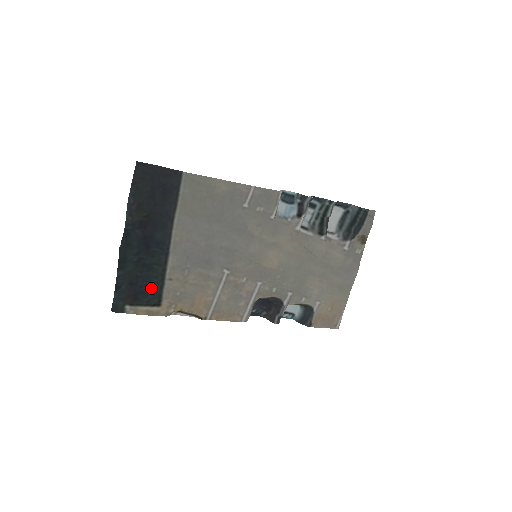
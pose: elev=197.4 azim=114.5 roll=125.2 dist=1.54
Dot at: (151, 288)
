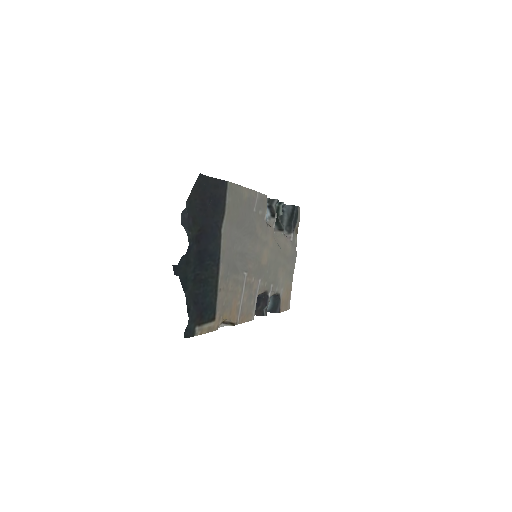
Dot at: (210, 303)
